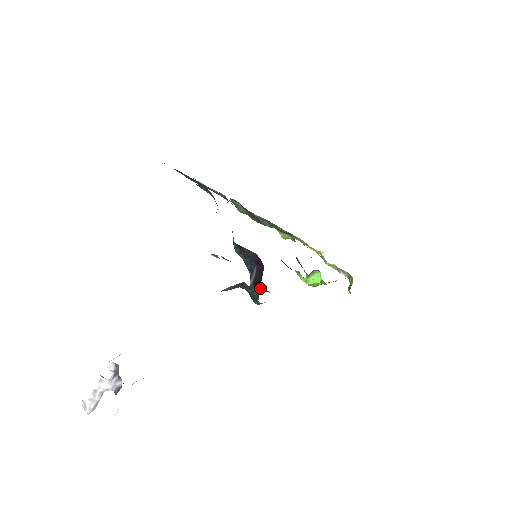
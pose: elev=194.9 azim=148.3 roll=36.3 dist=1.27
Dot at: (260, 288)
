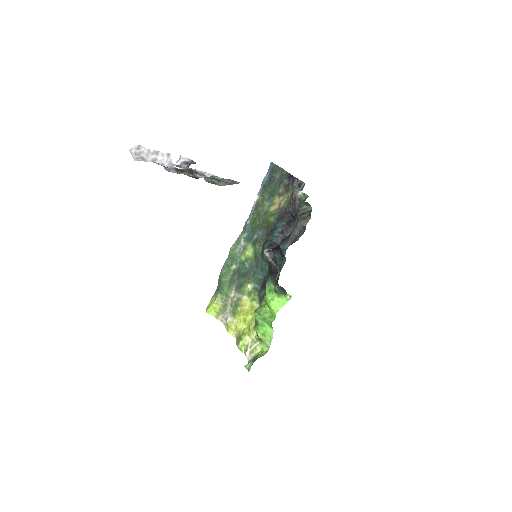
Dot at: (274, 254)
